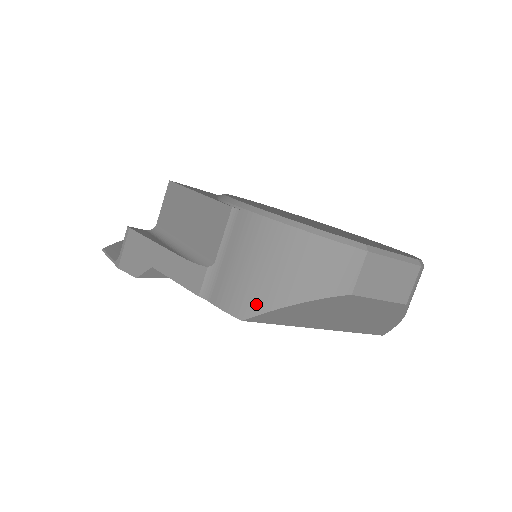
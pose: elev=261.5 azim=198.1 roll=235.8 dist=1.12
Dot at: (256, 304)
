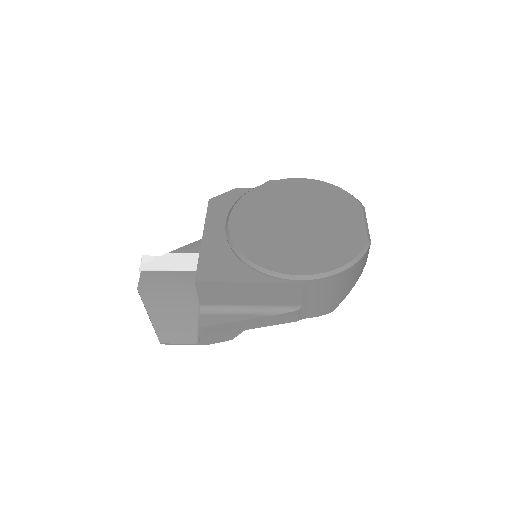
Dot at: (337, 303)
